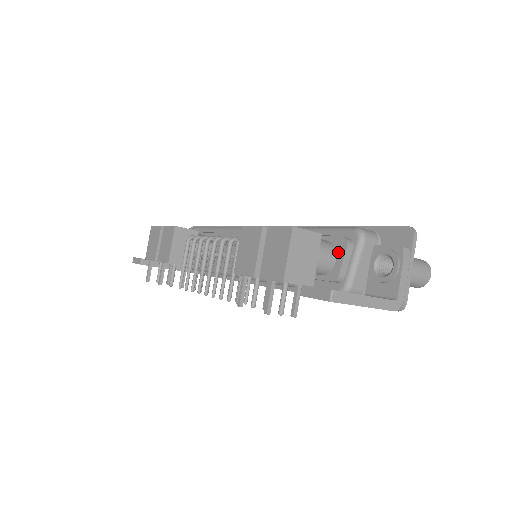
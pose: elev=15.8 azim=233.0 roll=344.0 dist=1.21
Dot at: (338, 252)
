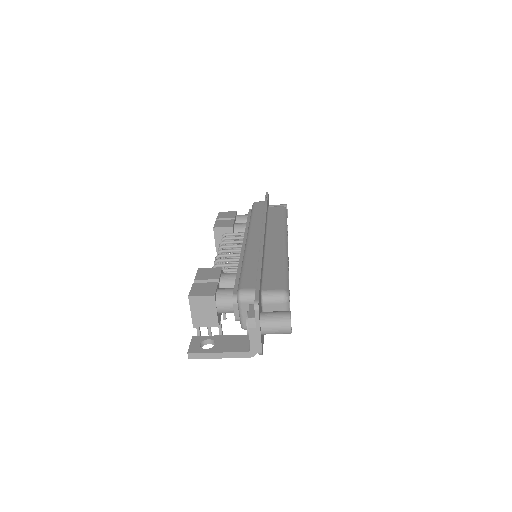
Dot at: occluded
